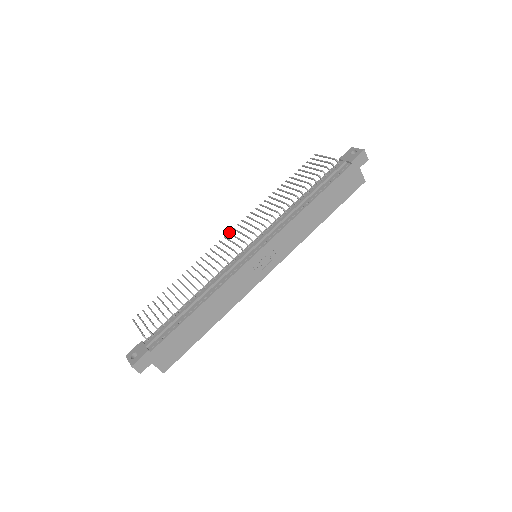
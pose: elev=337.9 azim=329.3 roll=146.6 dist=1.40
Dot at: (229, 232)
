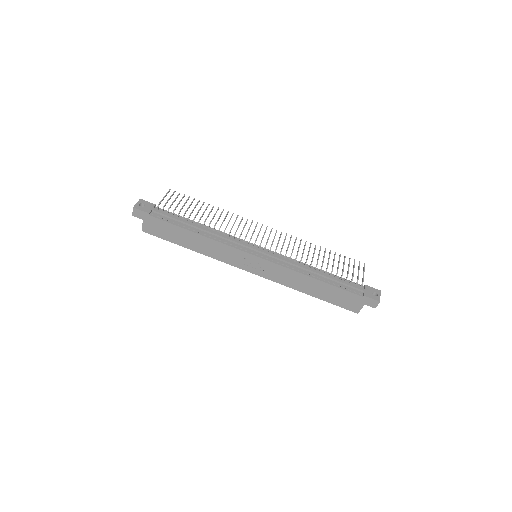
Dot at: occluded
